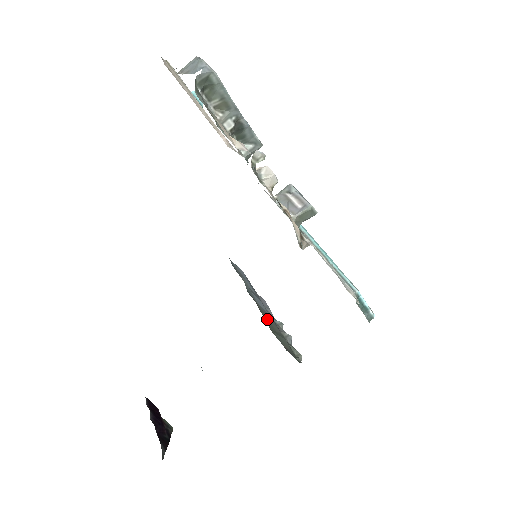
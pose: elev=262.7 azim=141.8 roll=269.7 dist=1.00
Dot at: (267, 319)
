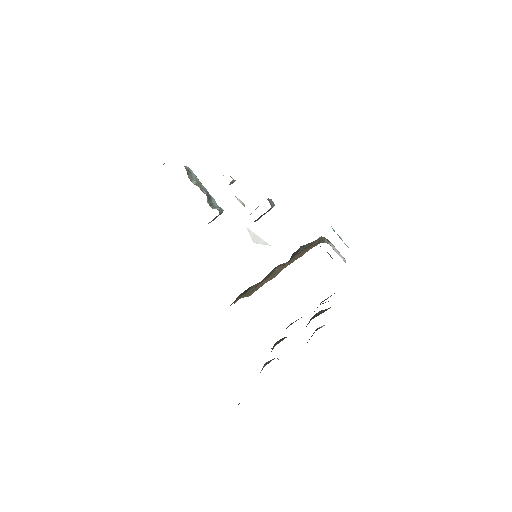
Dot at: occluded
